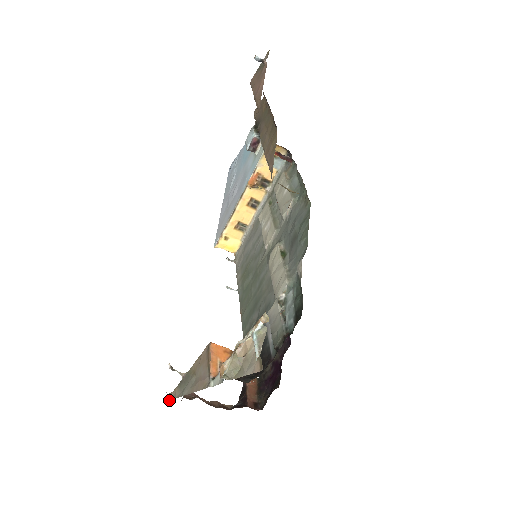
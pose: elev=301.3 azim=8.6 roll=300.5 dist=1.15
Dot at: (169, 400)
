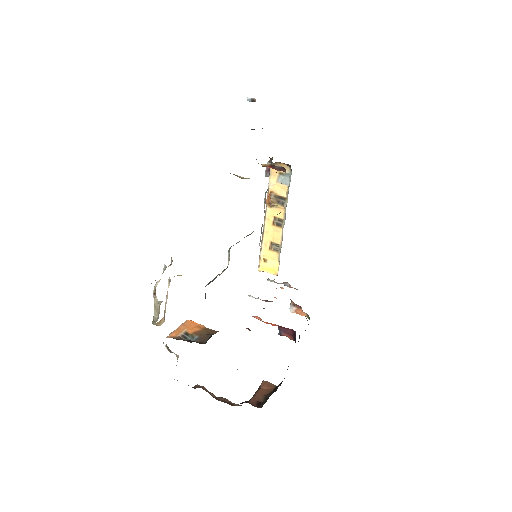
Dot at: occluded
